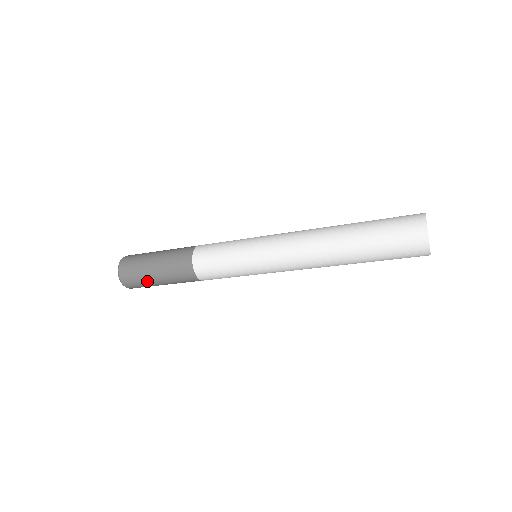
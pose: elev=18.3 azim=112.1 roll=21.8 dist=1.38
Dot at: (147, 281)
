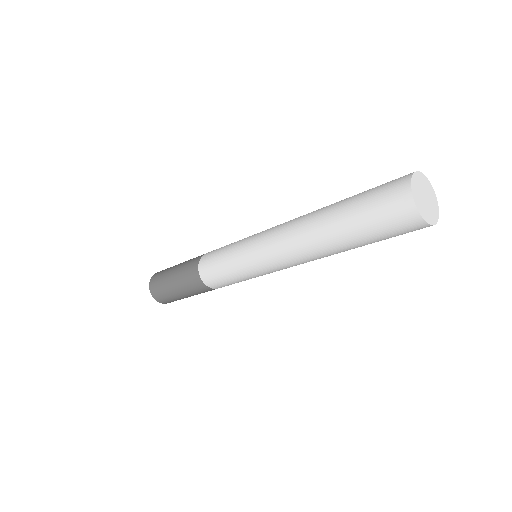
Dot at: (172, 295)
